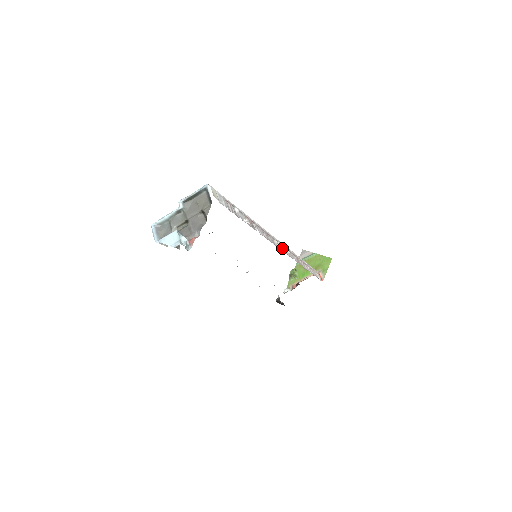
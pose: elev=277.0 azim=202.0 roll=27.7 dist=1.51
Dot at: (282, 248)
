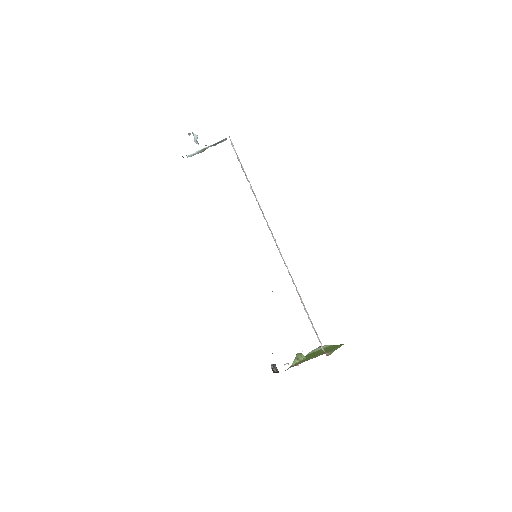
Dot at: (280, 254)
